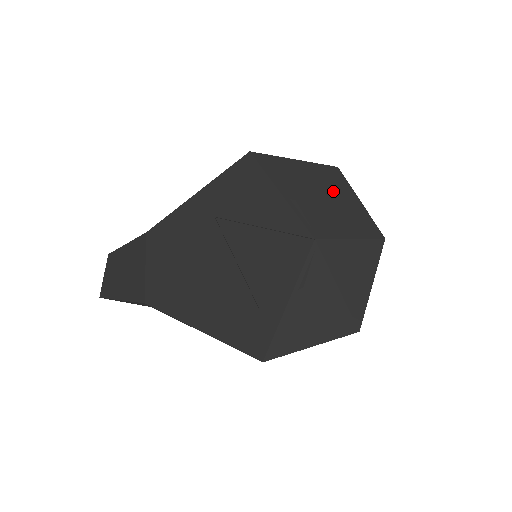
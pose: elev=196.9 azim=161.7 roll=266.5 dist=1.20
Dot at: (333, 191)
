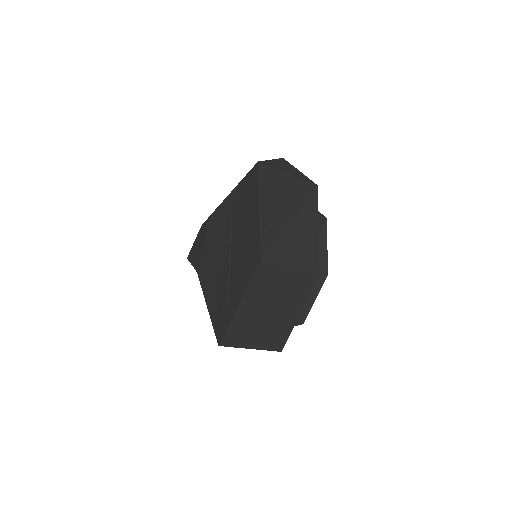
Dot at: (299, 213)
